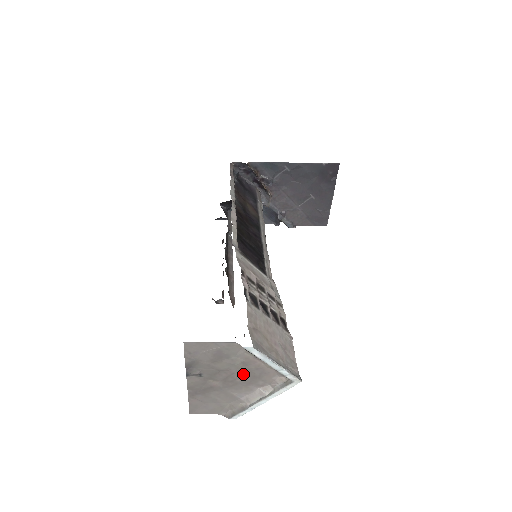
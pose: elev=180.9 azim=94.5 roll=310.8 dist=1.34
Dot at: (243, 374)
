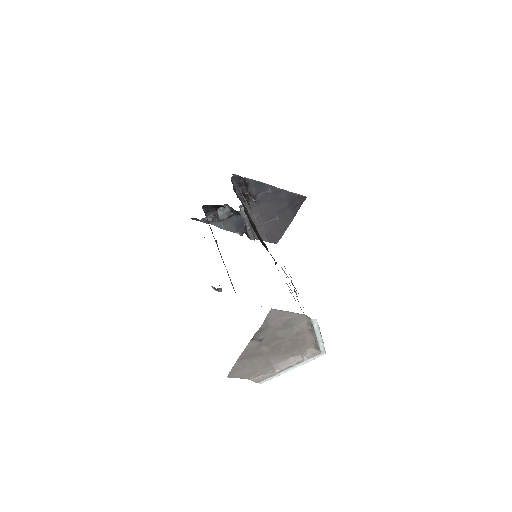
Dot at: (290, 343)
